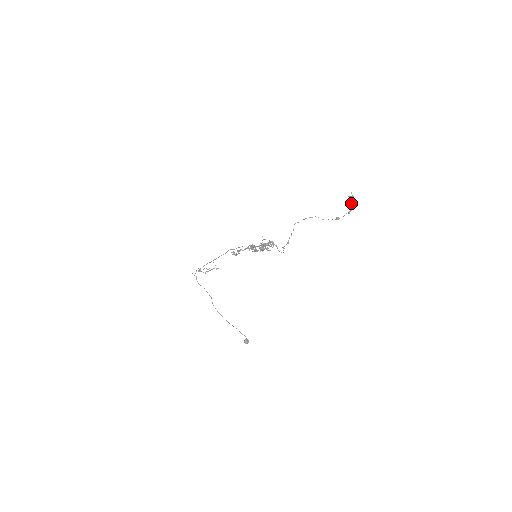
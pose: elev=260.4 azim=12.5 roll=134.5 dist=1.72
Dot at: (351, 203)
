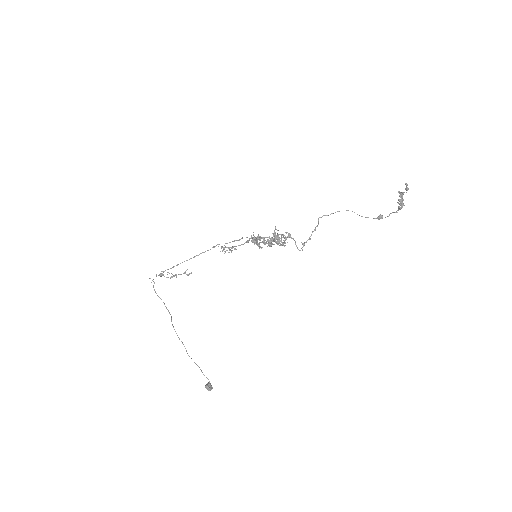
Dot at: (400, 200)
